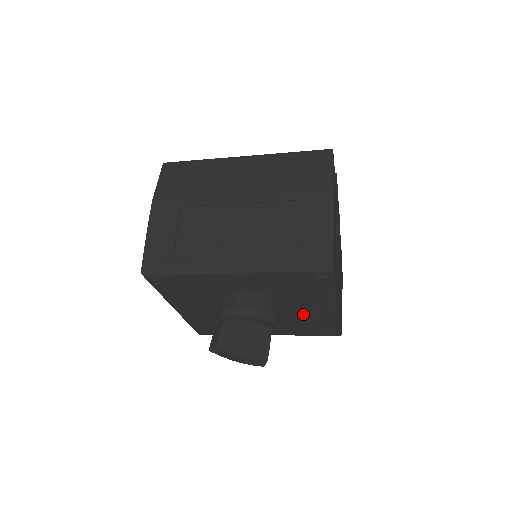
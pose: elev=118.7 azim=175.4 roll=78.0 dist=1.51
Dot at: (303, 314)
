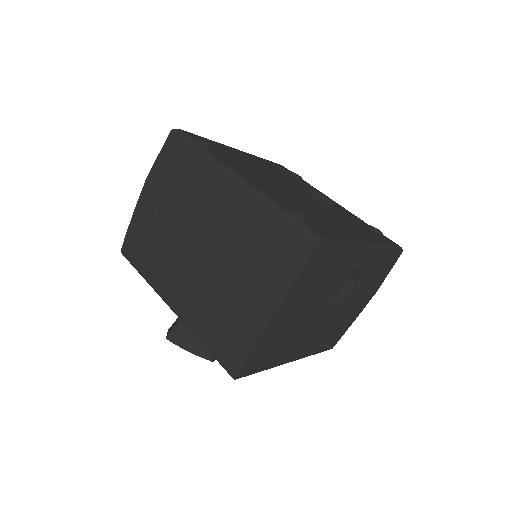
Dot at: occluded
